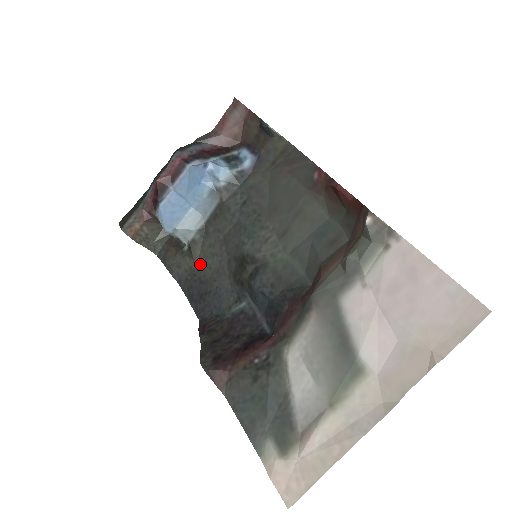
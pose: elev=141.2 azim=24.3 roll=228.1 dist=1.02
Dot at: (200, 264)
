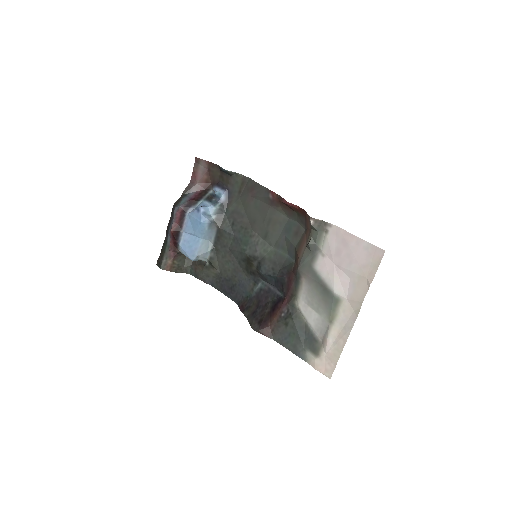
Dot at: (221, 270)
